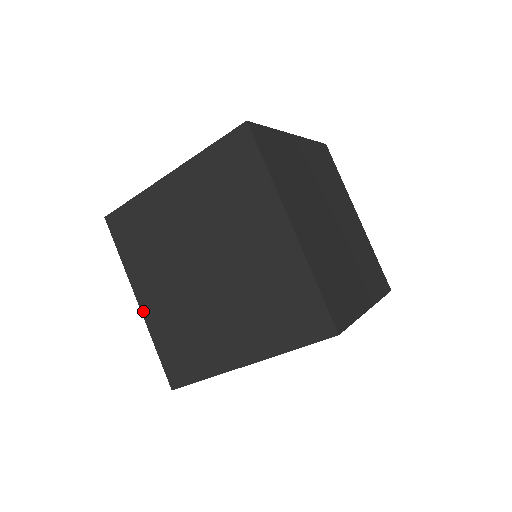
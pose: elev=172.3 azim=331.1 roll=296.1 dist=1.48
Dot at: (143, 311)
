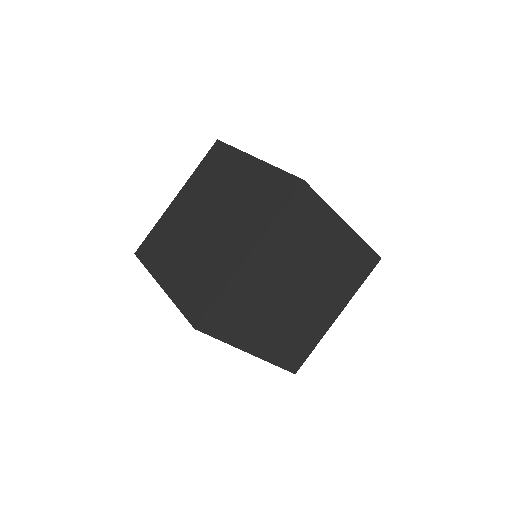
Dot at: (165, 288)
